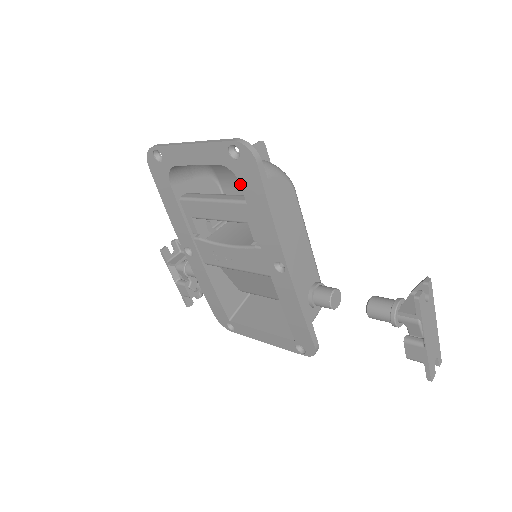
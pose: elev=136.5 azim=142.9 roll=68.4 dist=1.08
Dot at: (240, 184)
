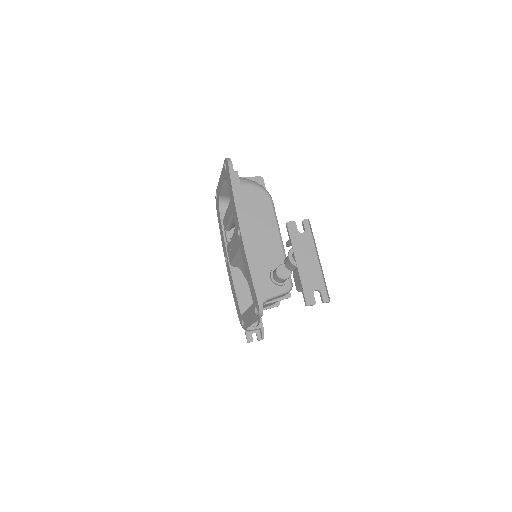
Dot at: occluded
